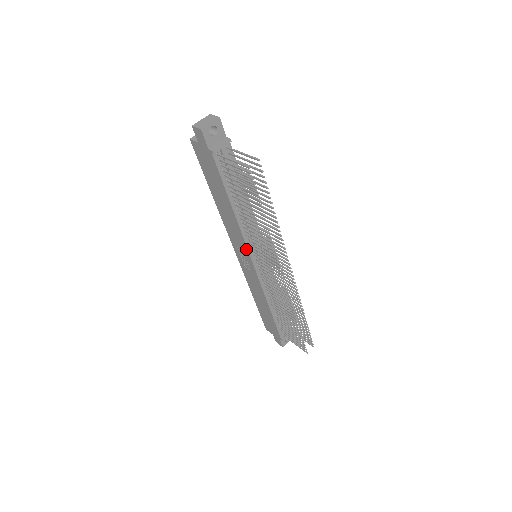
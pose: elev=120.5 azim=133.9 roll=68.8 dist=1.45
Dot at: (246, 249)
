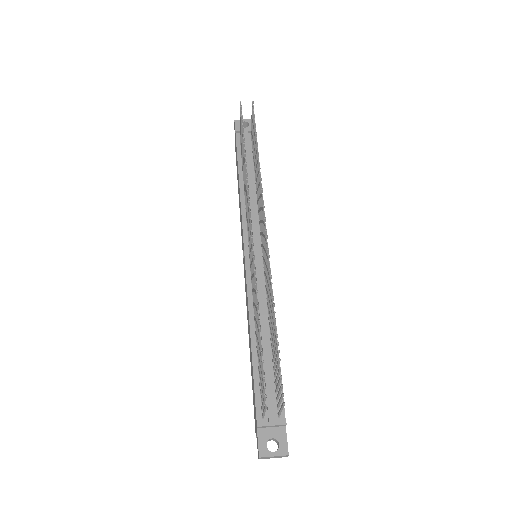
Dot at: (243, 233)
